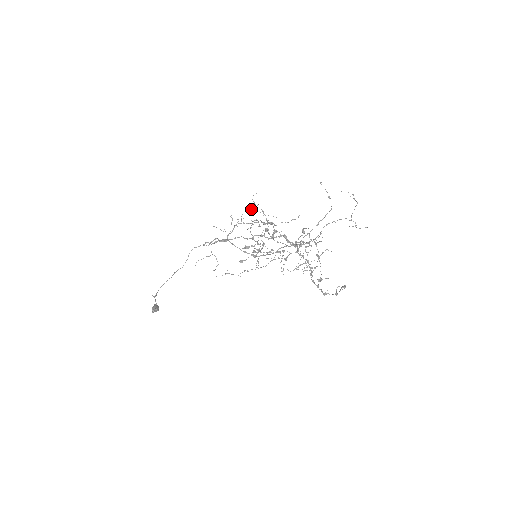
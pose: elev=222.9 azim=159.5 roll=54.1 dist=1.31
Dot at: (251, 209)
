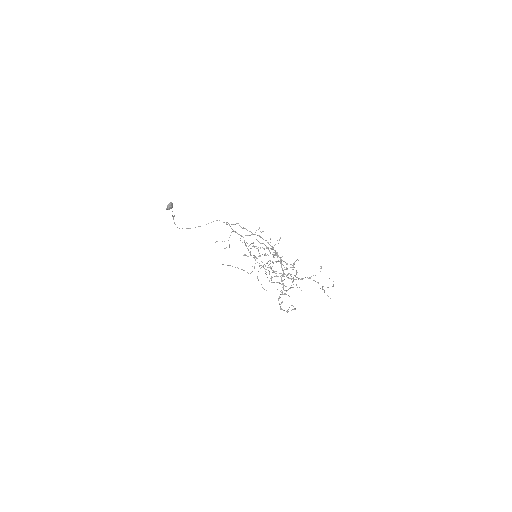
Dot at: occluded
